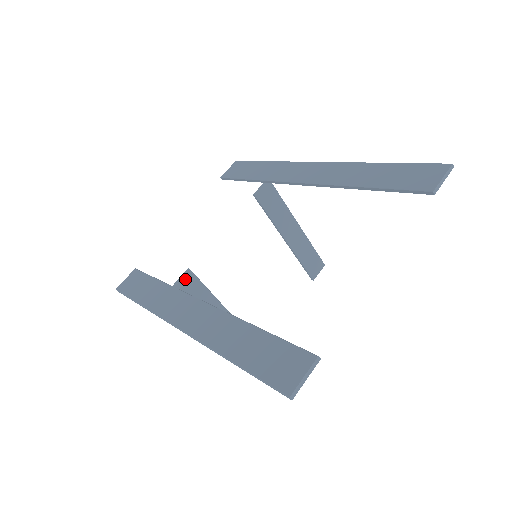
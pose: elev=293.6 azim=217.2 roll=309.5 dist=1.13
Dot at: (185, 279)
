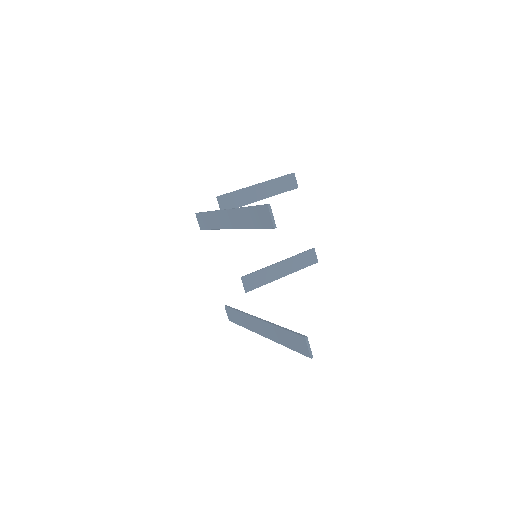
Dot at: (245, 283)
